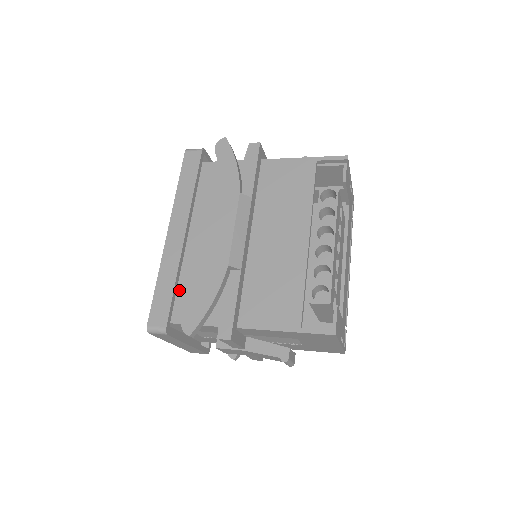
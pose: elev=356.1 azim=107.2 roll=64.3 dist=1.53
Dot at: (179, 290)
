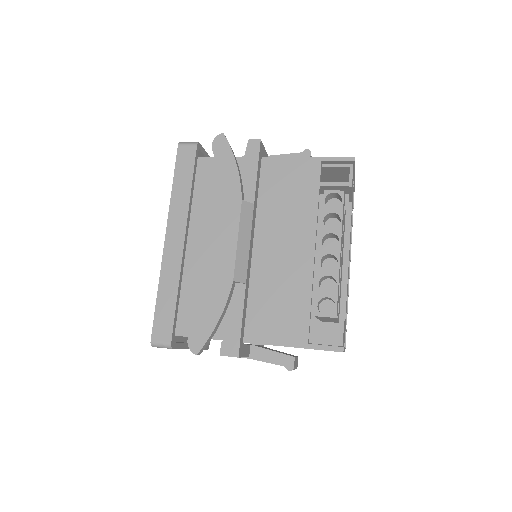
Dot at: (181, 301)
